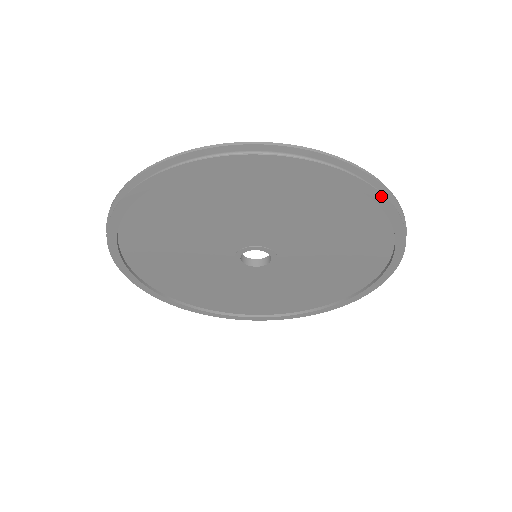
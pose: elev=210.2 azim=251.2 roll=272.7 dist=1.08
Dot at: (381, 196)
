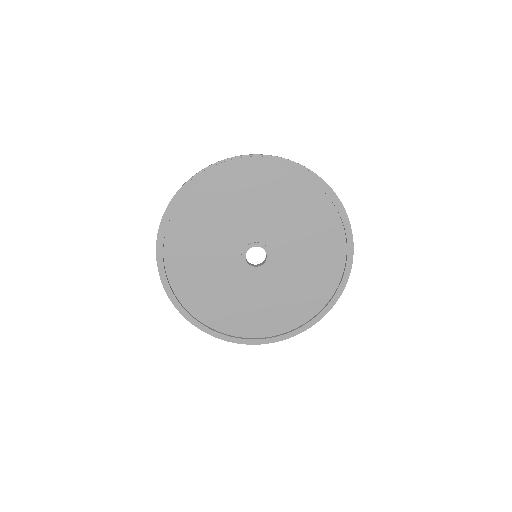
Dot at: (352, 251)
